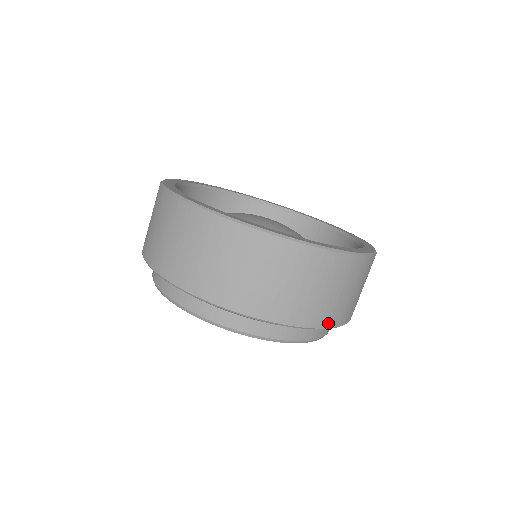
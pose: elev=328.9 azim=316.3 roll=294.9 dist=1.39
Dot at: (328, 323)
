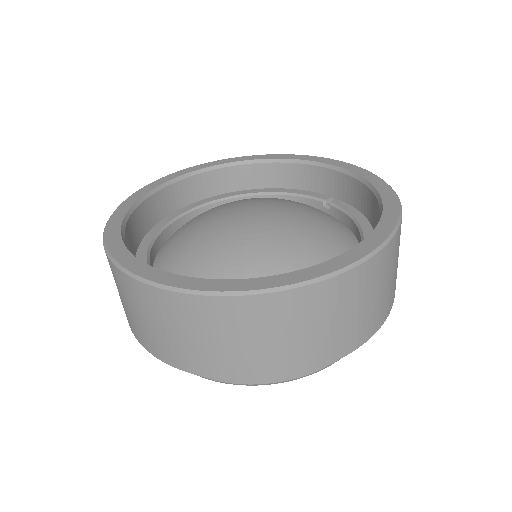
Dot at: (349, 348)
